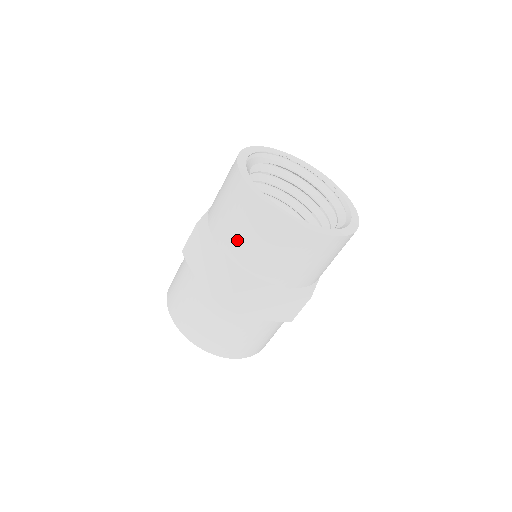
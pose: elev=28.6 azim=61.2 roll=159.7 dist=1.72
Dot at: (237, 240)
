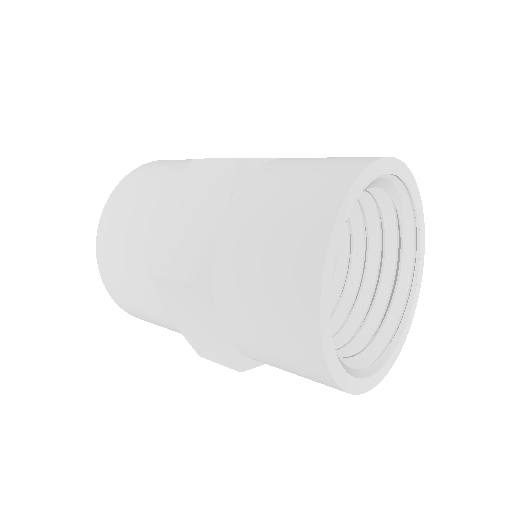
Dot at: (246, 244)
